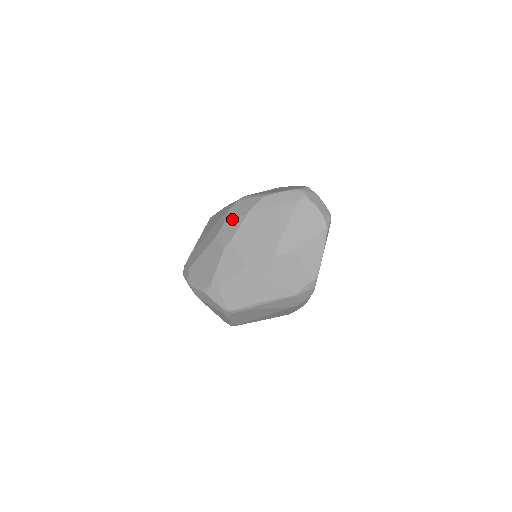
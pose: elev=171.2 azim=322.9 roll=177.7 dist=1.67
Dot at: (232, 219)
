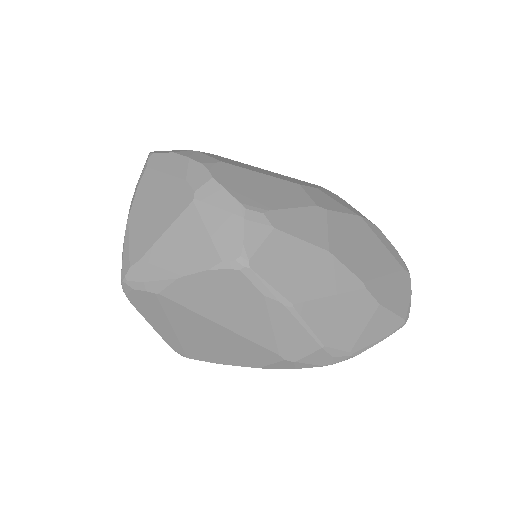
Dot at: (333, 197)
